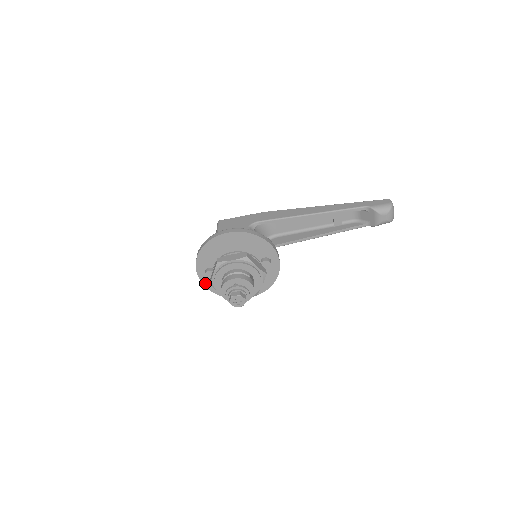
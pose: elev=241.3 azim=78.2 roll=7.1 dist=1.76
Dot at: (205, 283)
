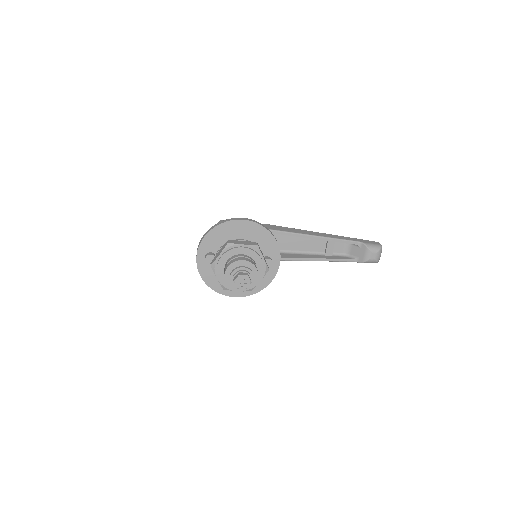
Dot at: (200, 268)
